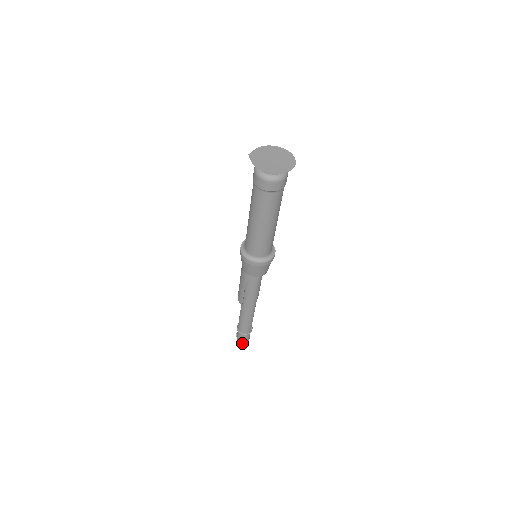
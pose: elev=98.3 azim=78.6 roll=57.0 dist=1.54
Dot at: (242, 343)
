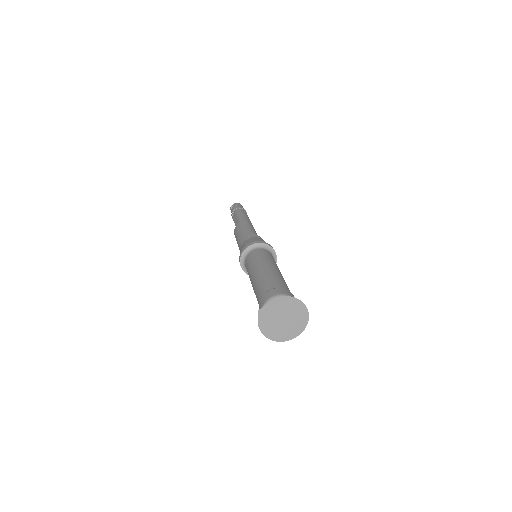
Dot at: occluded
